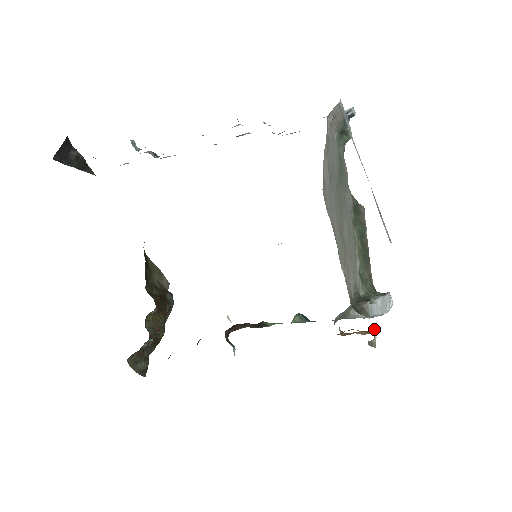
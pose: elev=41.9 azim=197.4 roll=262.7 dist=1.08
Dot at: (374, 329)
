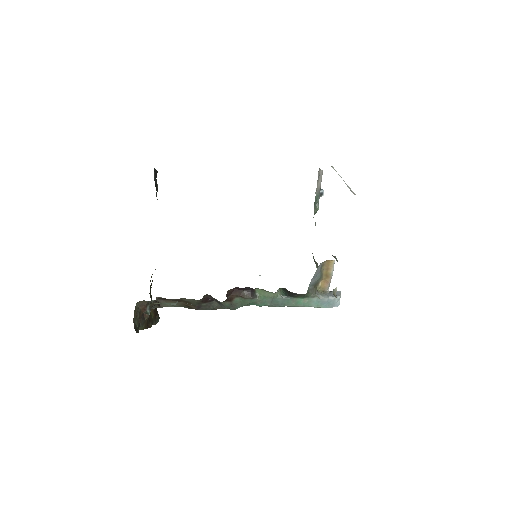
Dot at: occluded
